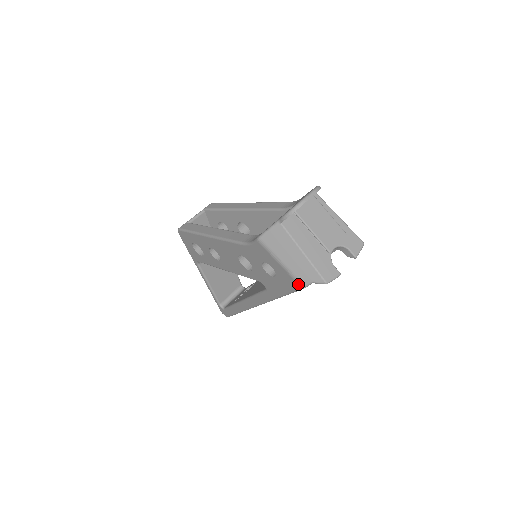
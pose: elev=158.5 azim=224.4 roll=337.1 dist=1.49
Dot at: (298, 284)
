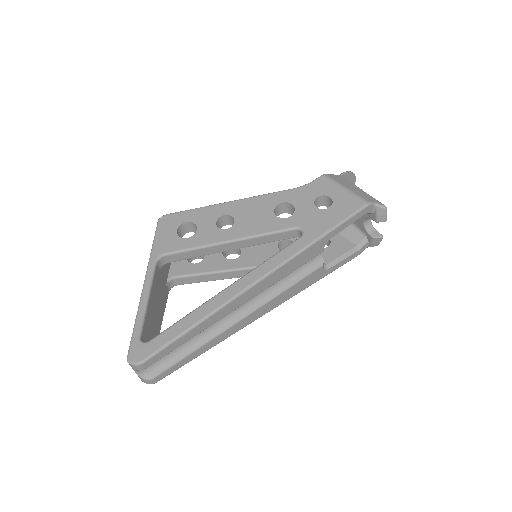
Dot at: (363, 201)
